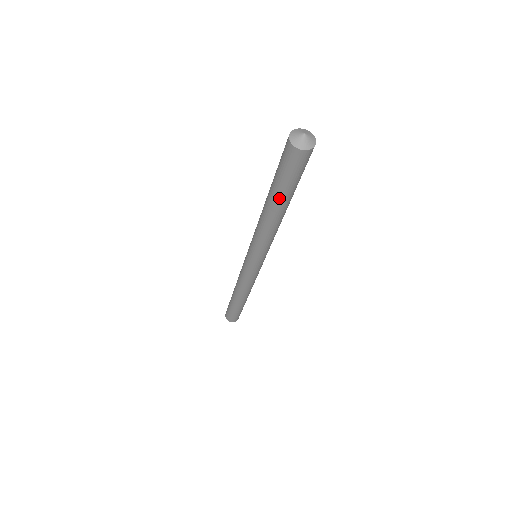
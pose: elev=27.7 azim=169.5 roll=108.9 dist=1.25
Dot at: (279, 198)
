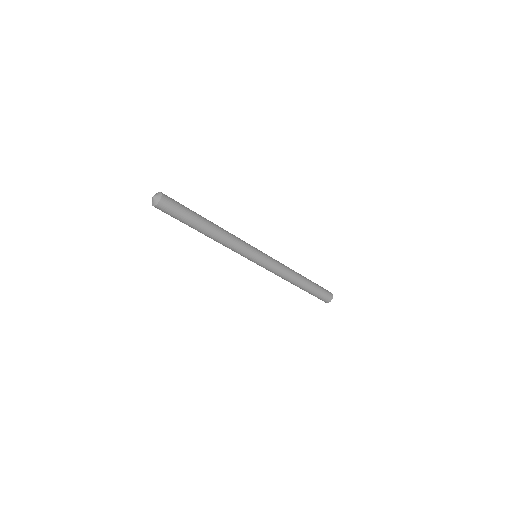
Dot at: (193, 227)
